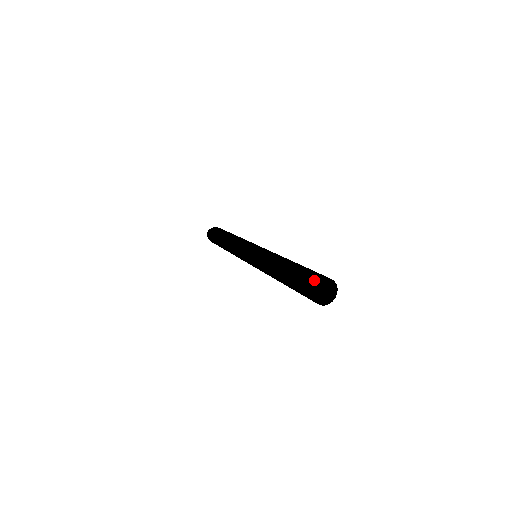
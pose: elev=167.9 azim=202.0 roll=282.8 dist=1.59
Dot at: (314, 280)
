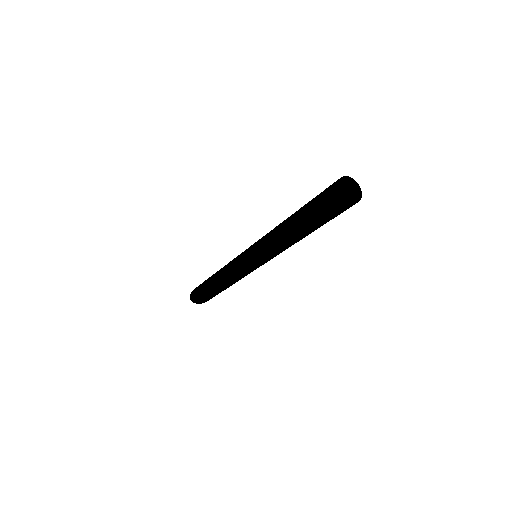
Dot at: (334, 183)
